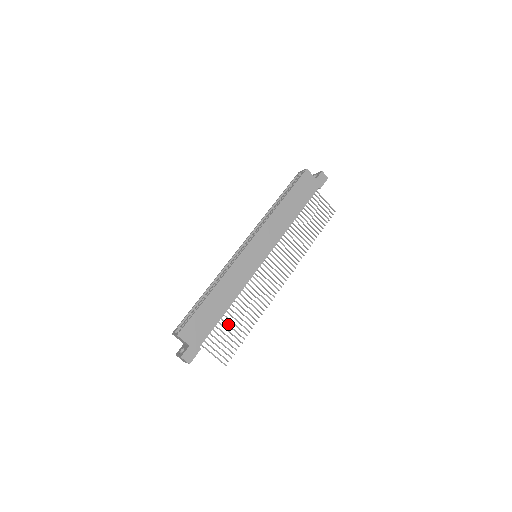
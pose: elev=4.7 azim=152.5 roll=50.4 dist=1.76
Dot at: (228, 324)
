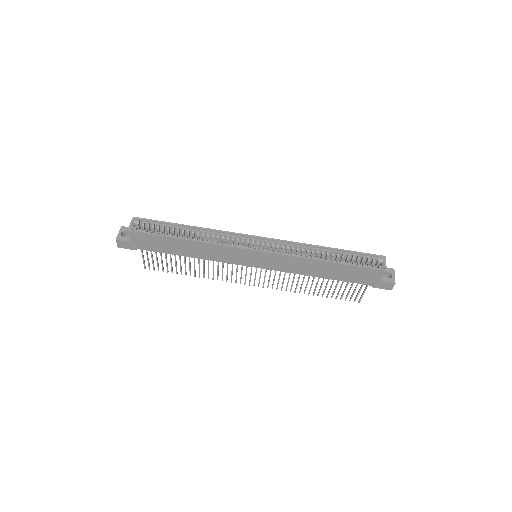
Dot at: occluded
